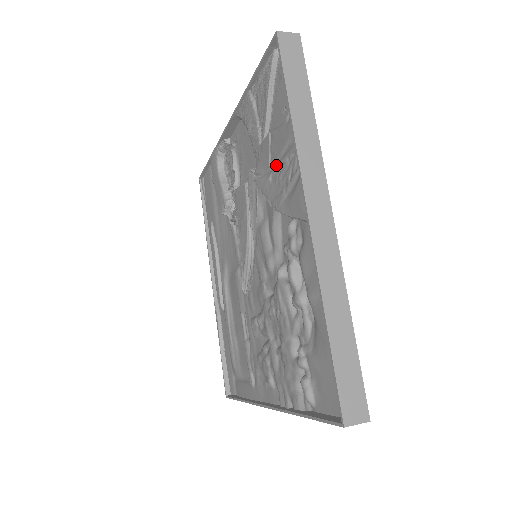
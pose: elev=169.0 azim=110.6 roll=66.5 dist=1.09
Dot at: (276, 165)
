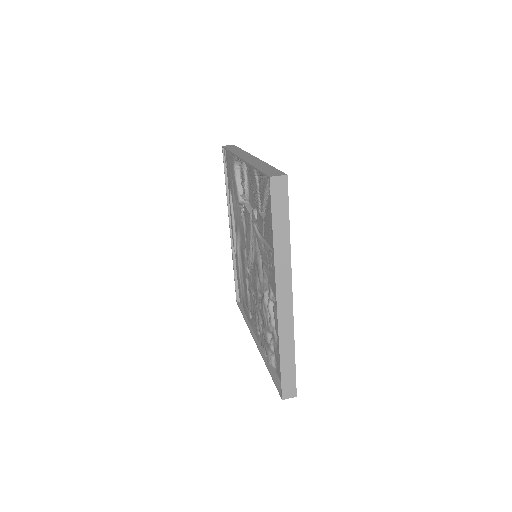
Dot at: (266, 243)
